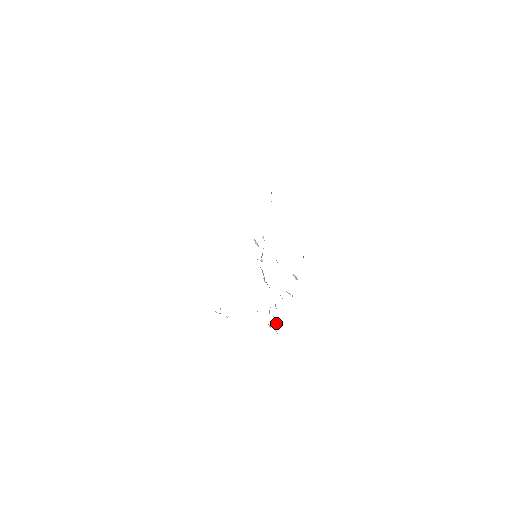
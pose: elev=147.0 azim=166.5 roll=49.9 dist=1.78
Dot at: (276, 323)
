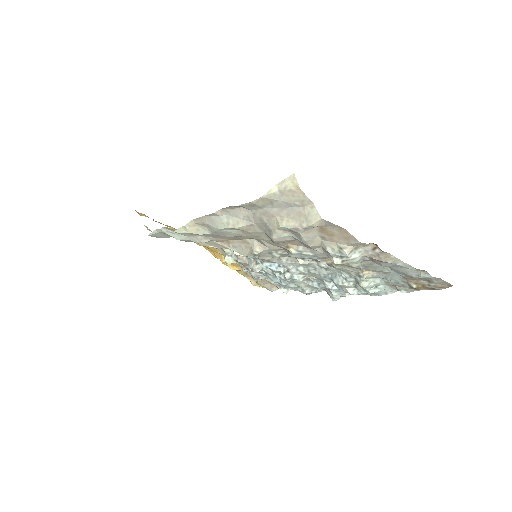
Dot at: (358, 292)
